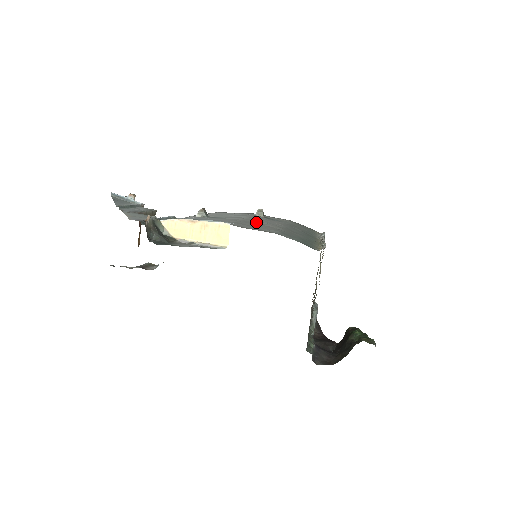
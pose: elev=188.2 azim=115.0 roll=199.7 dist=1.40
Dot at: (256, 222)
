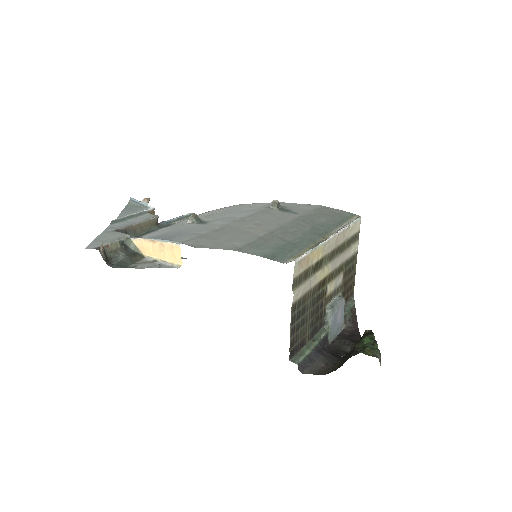
Dot at: (243, 226)
